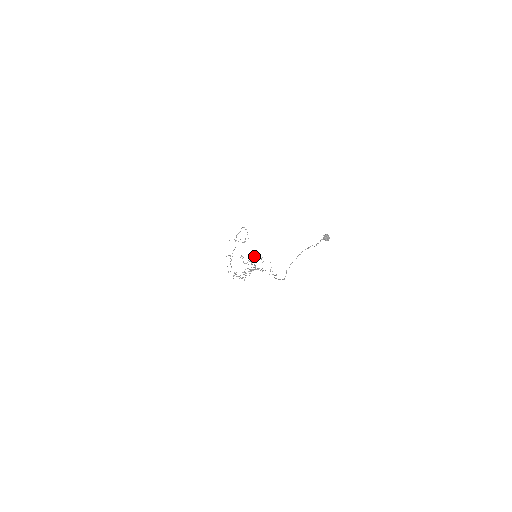
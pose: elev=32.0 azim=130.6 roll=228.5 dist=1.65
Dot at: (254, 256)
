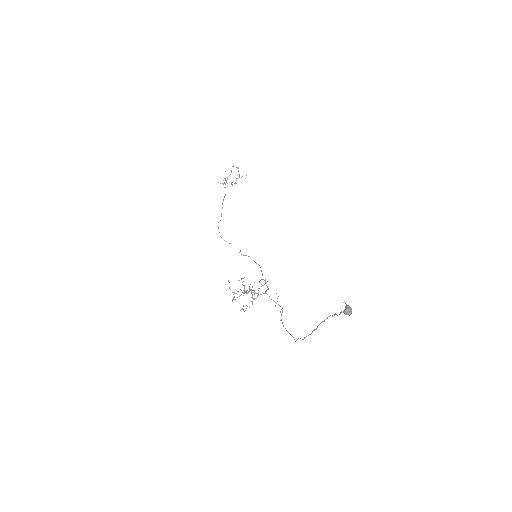
Dot at: occluded
